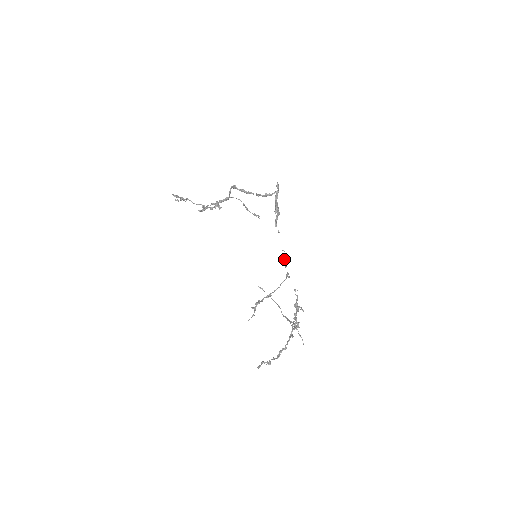
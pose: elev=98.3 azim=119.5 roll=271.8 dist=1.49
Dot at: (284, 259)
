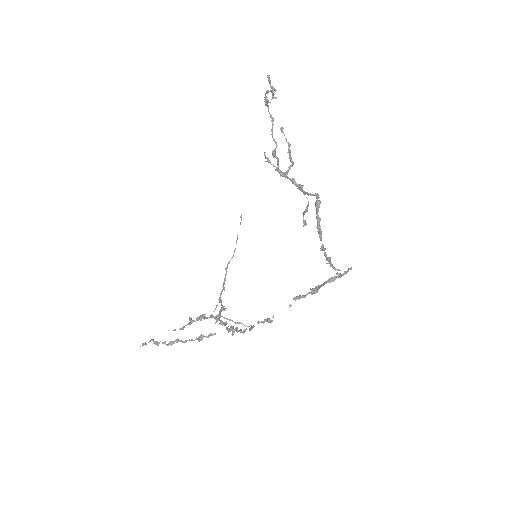
Dot at: (265, 320)
